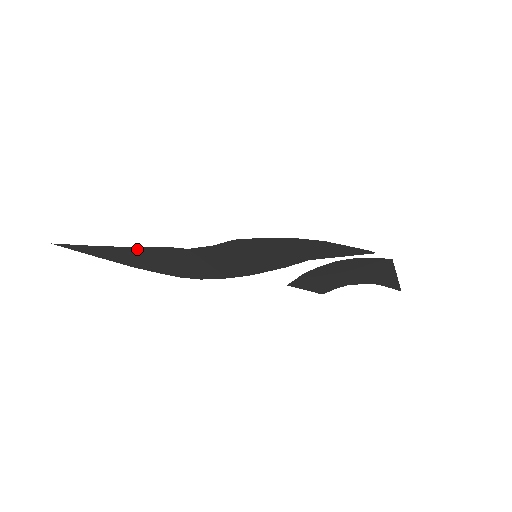
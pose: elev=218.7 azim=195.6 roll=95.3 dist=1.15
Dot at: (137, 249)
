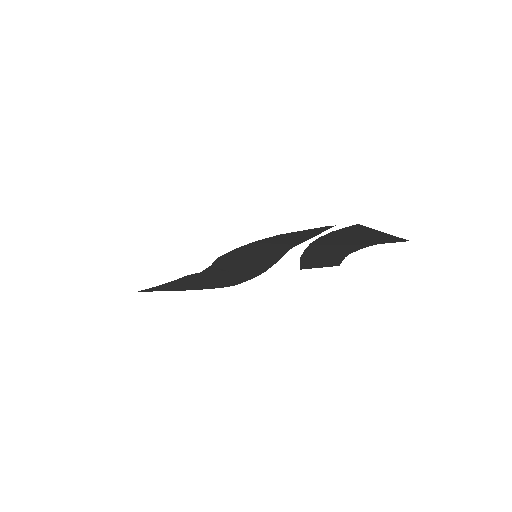
Dot at: (177, 281)
